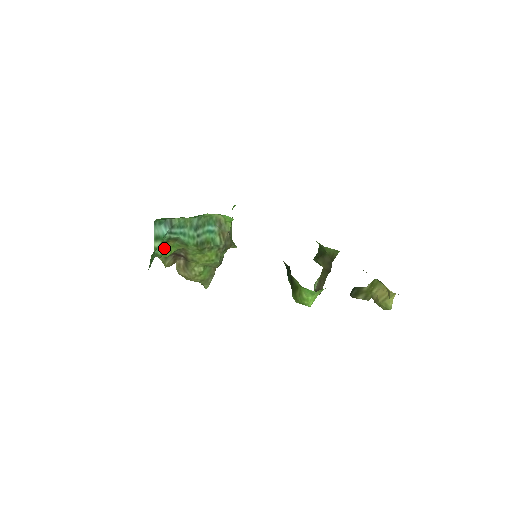
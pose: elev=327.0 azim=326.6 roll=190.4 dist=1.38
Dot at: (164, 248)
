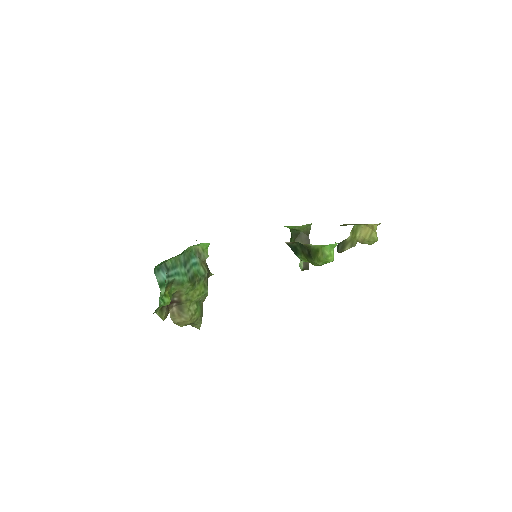
Dot at: (164, 296)
